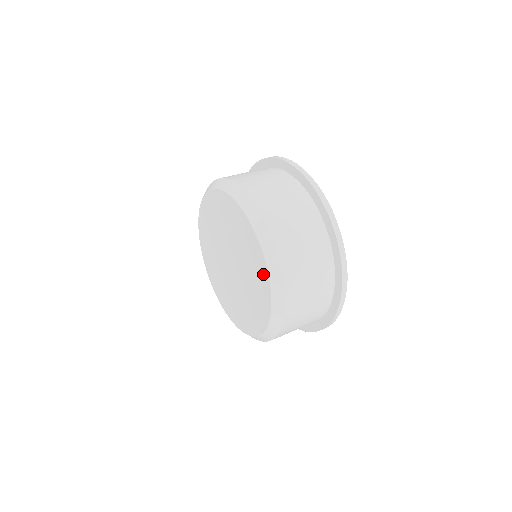
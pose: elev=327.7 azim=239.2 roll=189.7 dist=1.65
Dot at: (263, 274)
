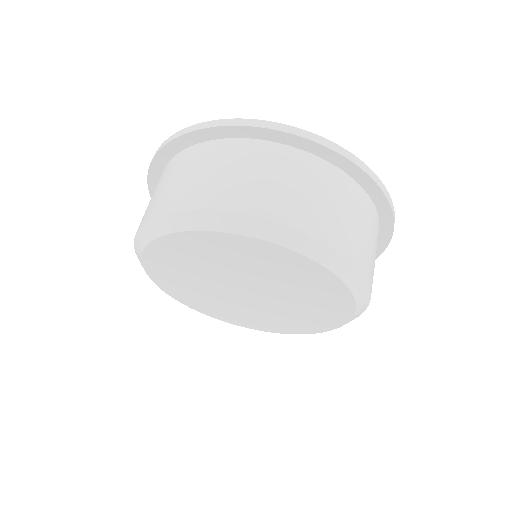
Dot at: (334, 289)
